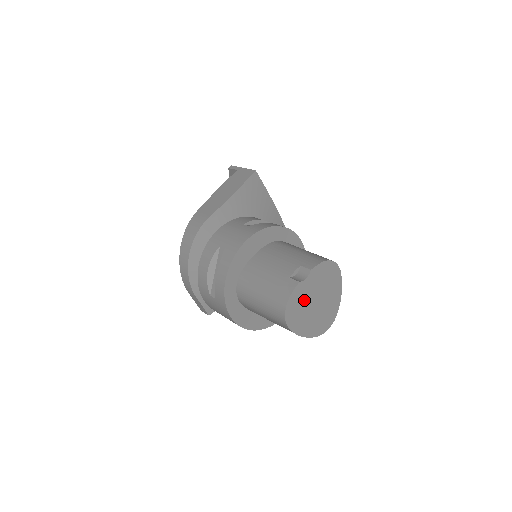
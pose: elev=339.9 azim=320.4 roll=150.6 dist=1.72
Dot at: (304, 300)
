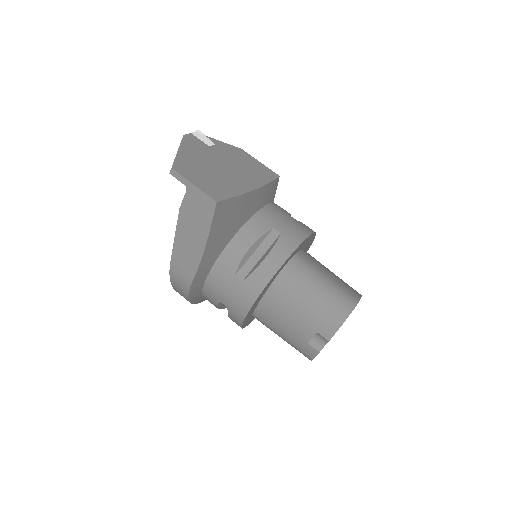
Dot at: occluded
